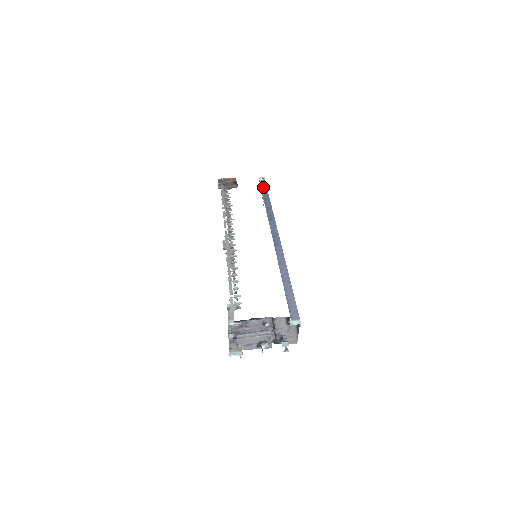
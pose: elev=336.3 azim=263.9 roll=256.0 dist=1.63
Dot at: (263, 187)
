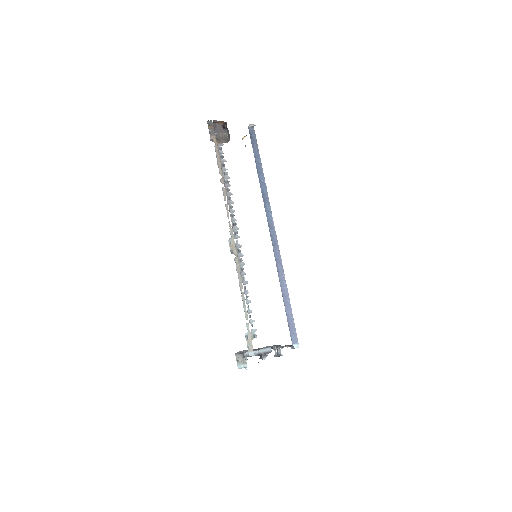
Dot at: (253, 140)
